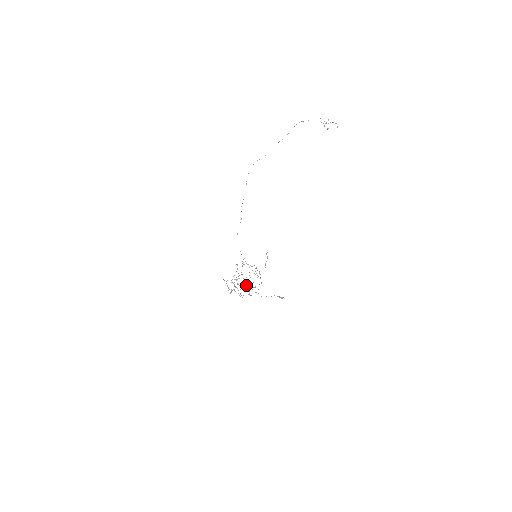
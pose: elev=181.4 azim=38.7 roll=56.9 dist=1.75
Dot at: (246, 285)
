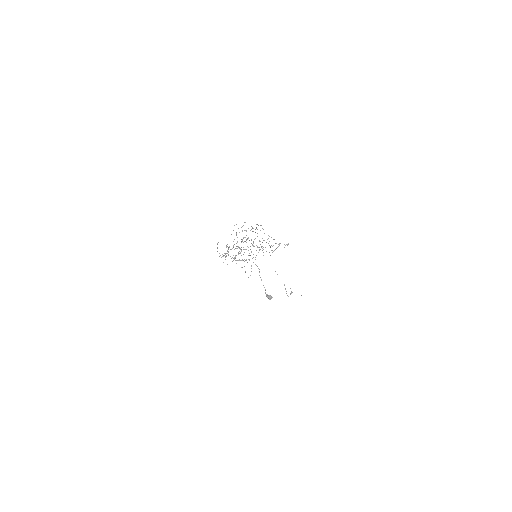
Dot at: (238, 260)
